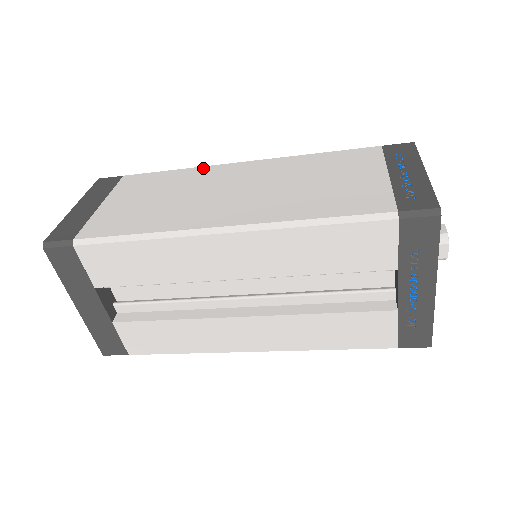
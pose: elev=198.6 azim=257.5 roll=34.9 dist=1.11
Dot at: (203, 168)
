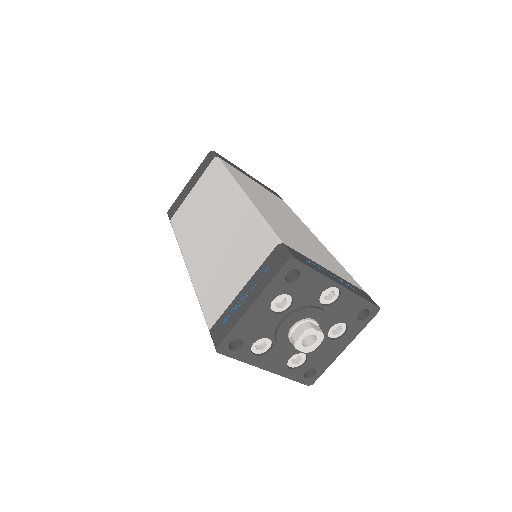
Dot at: (228, 183)
